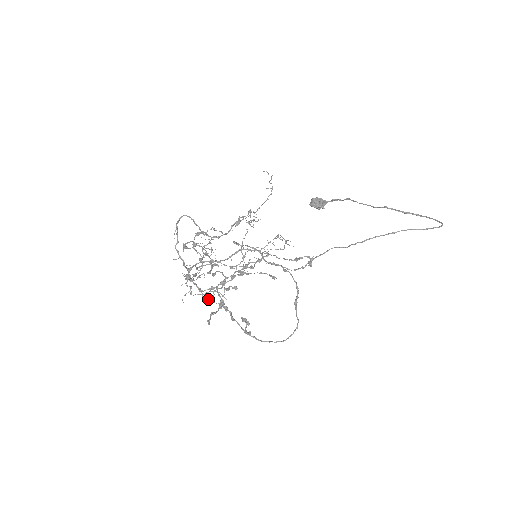
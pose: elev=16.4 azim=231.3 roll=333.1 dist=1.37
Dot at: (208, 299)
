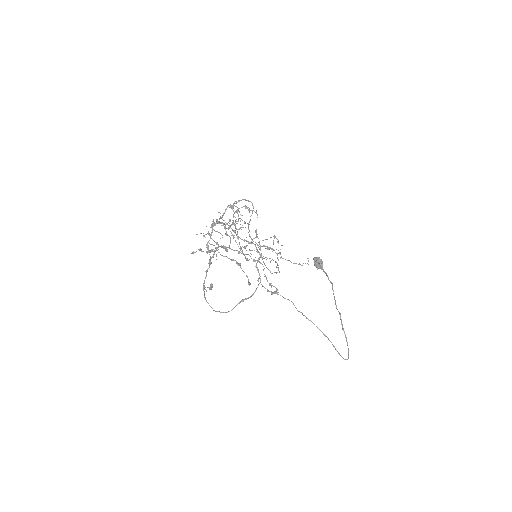
Dot at: occluded
